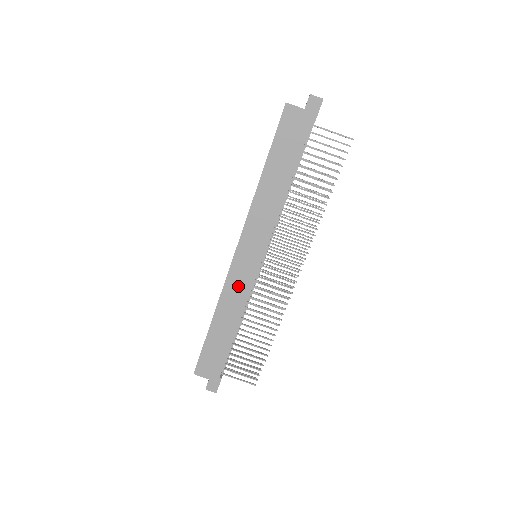
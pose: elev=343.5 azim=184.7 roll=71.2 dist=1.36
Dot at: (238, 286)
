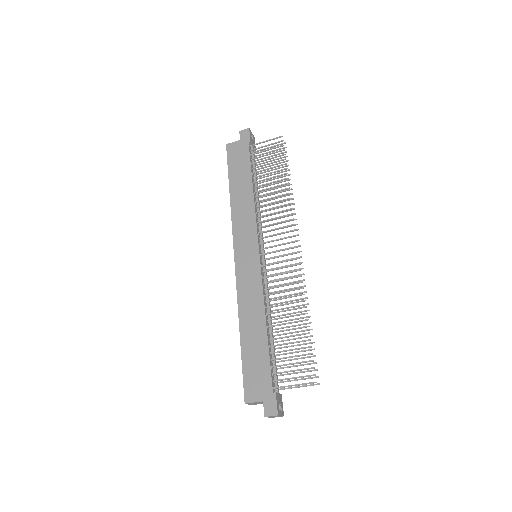
Dot at: (249, 284)
